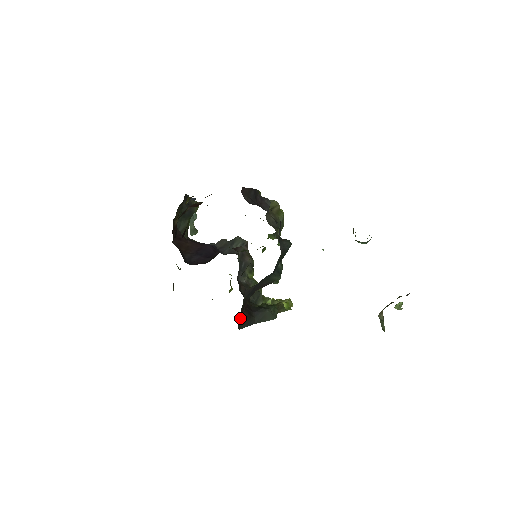
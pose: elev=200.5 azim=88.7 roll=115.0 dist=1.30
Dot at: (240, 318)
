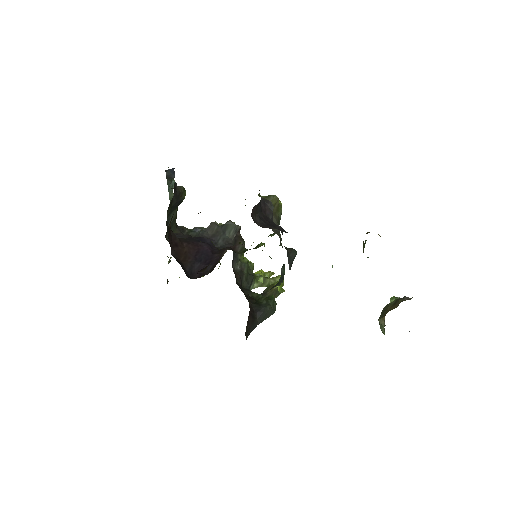
Dot at: (246, 327)
